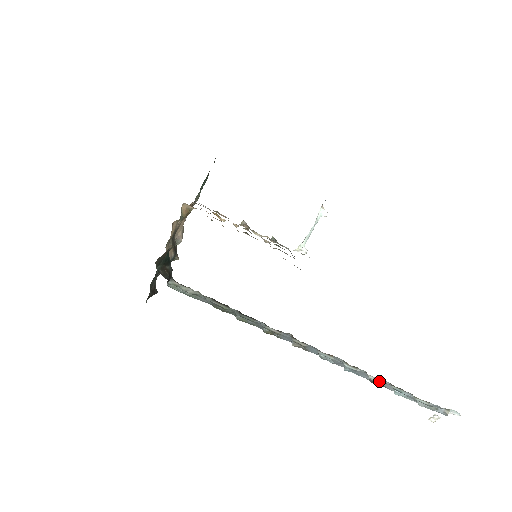
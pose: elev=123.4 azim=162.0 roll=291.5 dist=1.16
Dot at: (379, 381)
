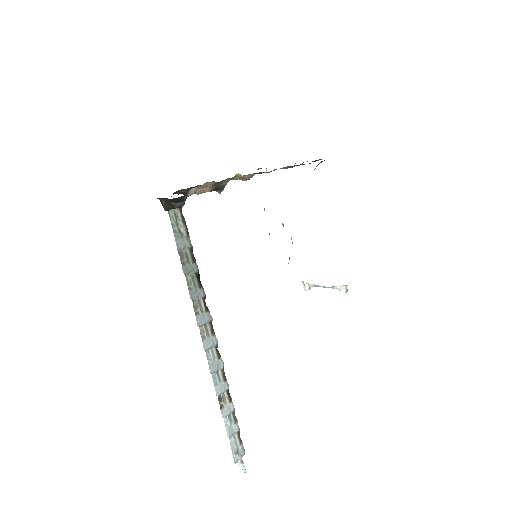
Dot at: (228, 402)
